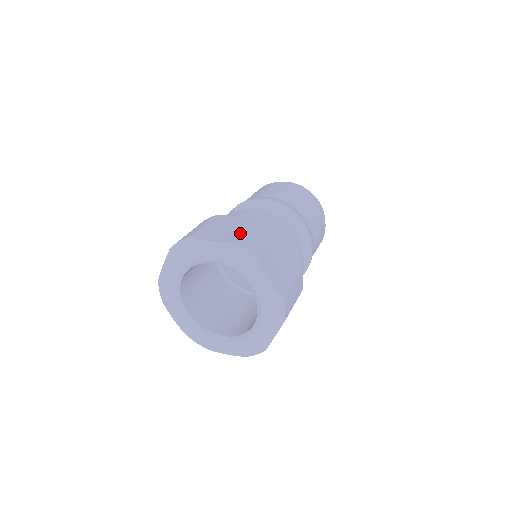
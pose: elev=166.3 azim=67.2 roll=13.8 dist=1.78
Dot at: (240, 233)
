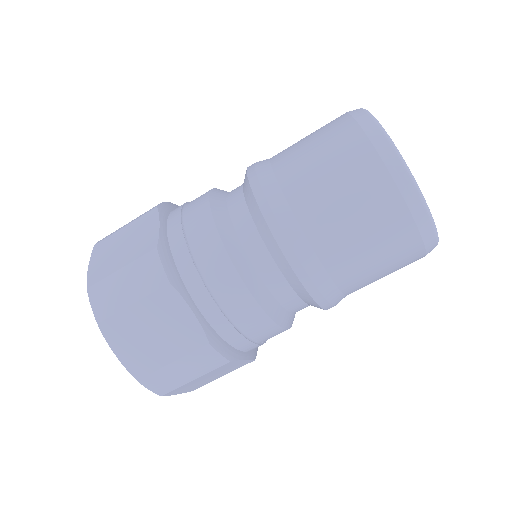
Dot at: (109, 275)
